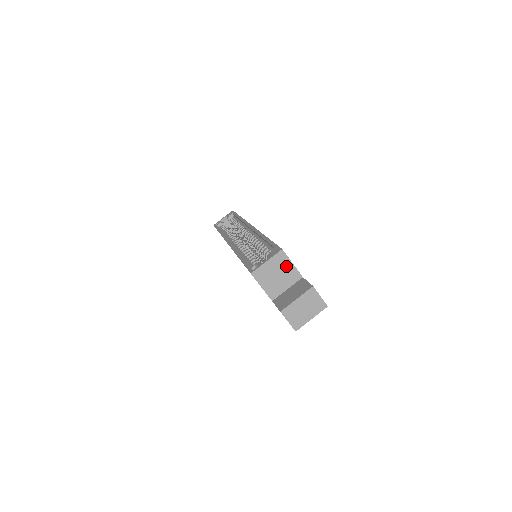
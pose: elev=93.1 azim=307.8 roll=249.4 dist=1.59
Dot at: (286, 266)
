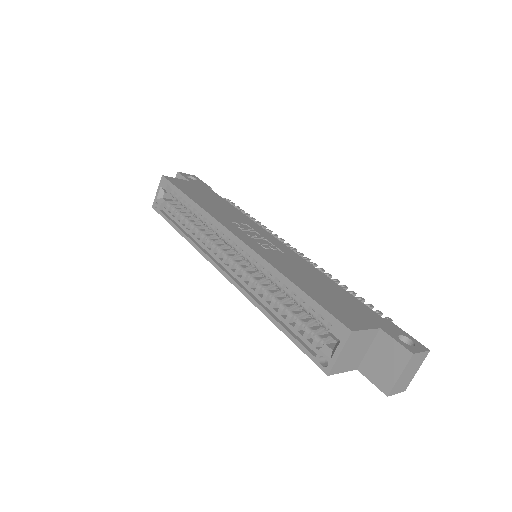
Dot at: (360, 338)
